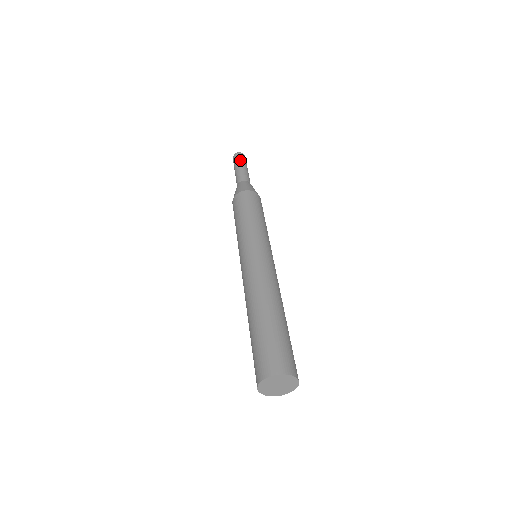
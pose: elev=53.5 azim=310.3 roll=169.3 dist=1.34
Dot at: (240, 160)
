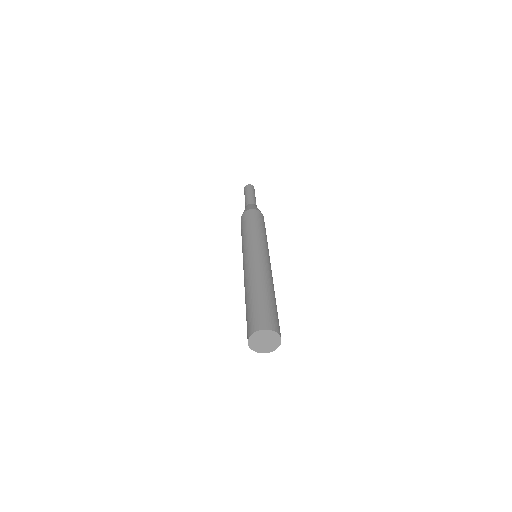
Dot at: (253, 190)
